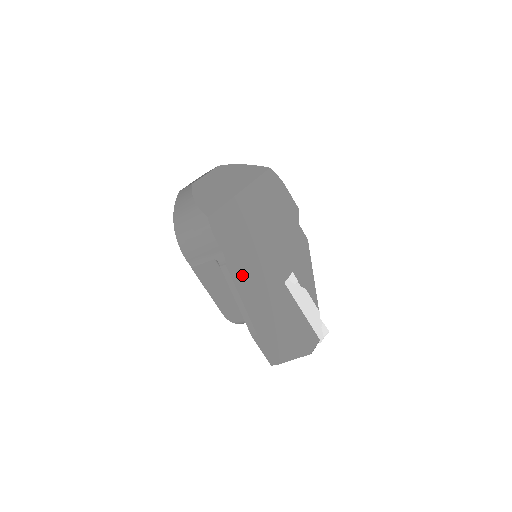
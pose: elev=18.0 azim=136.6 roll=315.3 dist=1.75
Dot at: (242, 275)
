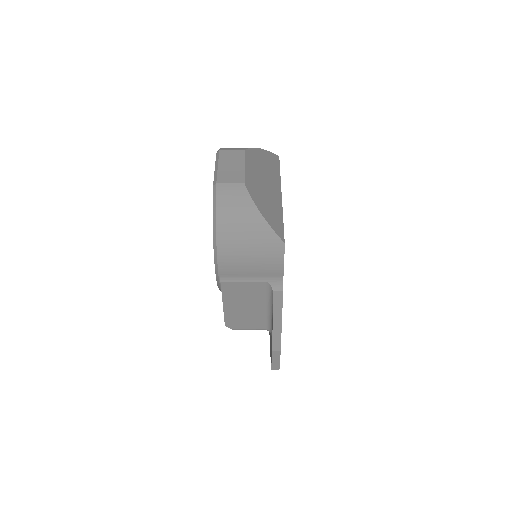
Dot at: occluded
